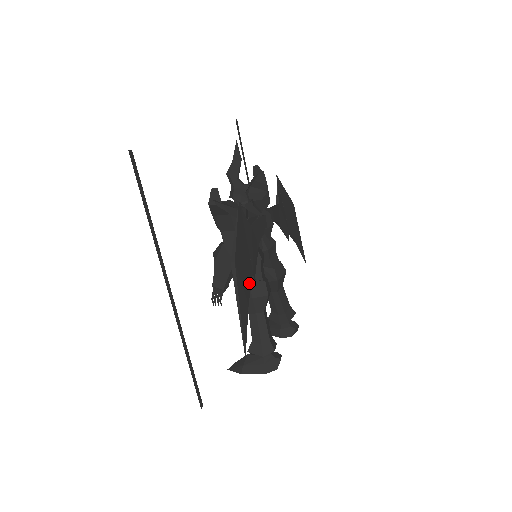
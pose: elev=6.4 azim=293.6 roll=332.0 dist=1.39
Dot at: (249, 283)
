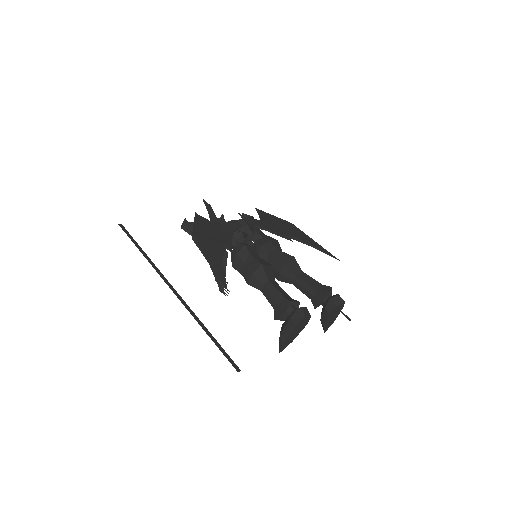
Dot at: (220, 250)
